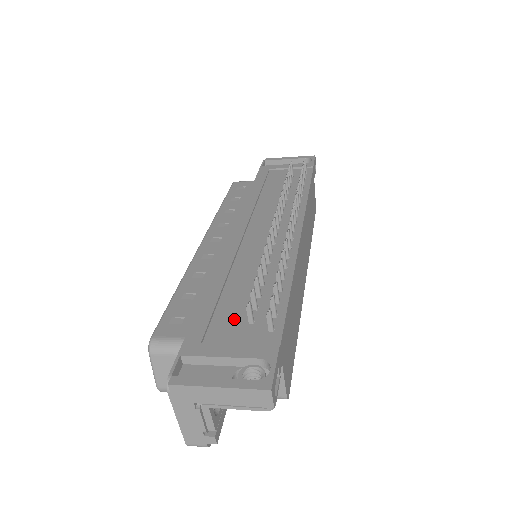
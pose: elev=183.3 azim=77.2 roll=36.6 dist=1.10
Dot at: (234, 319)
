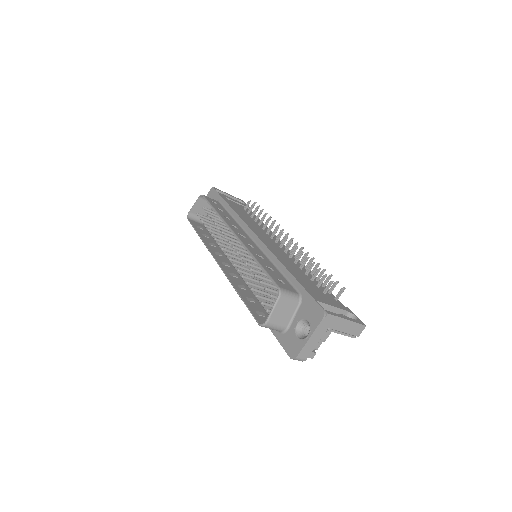
Dot at: (315, 289)
